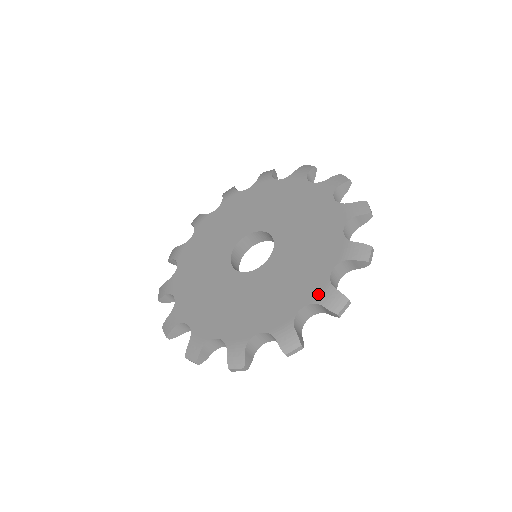
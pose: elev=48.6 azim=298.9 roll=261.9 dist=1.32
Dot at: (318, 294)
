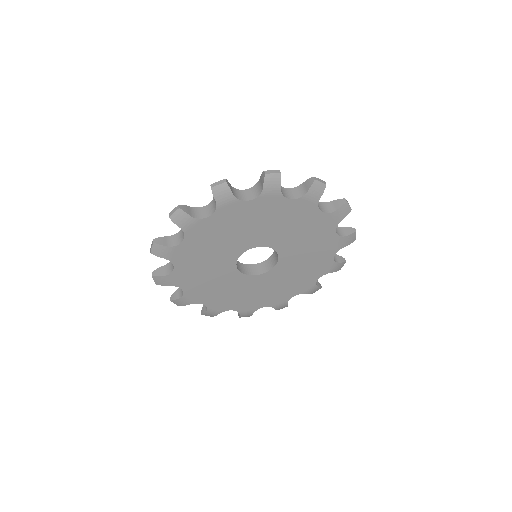
Dot at: (278, 304)
